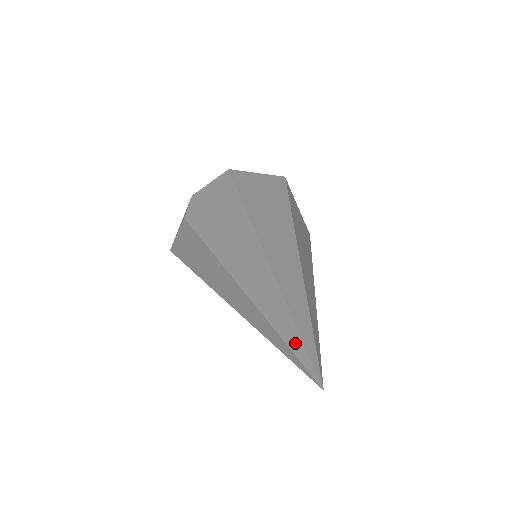
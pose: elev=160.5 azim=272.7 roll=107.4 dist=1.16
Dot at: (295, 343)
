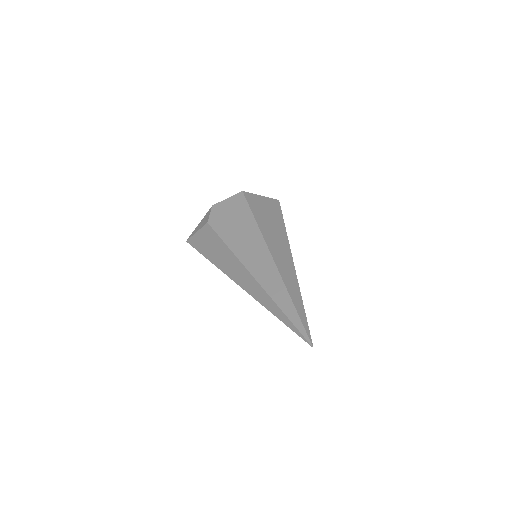
Dot at: (296, 321)
